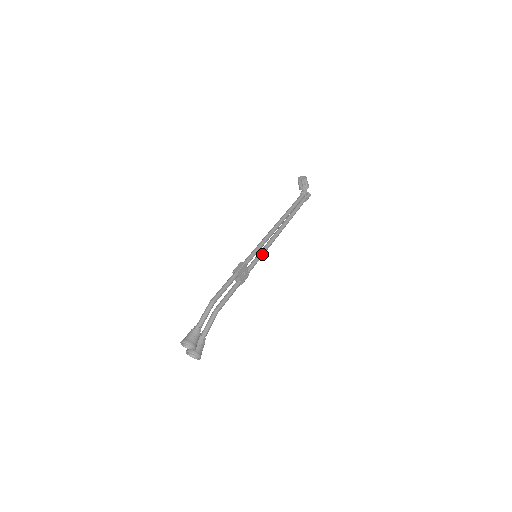
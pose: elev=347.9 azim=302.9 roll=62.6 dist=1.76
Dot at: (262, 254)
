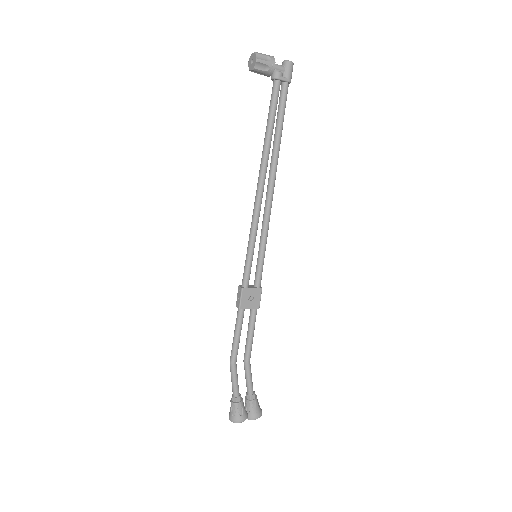
Dot at: (263, 246)
